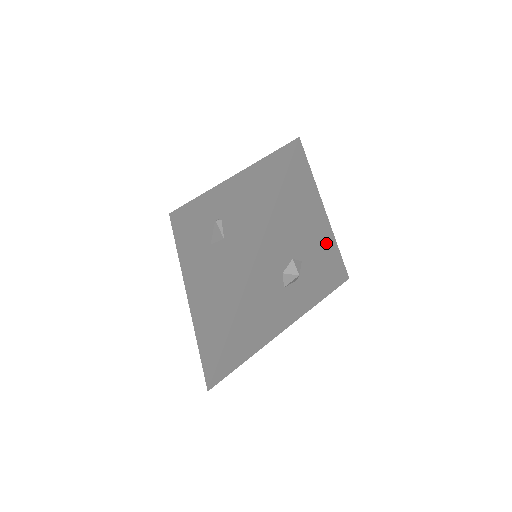
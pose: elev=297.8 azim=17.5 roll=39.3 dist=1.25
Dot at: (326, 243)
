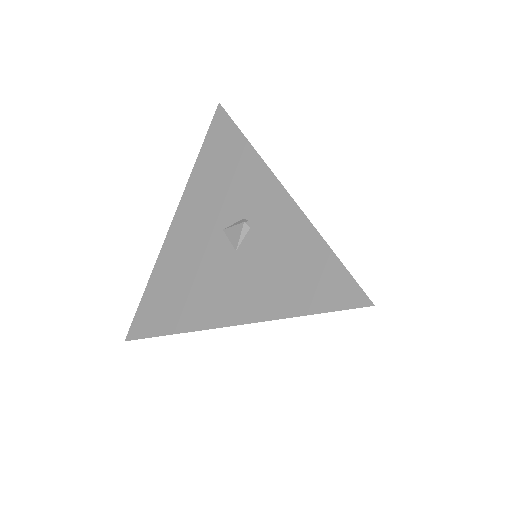
Dot at: occluded
